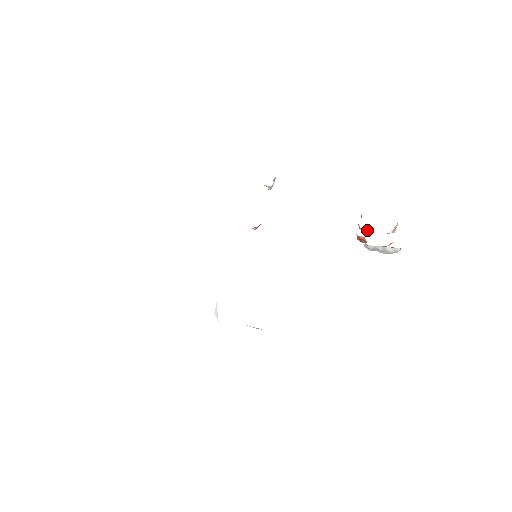
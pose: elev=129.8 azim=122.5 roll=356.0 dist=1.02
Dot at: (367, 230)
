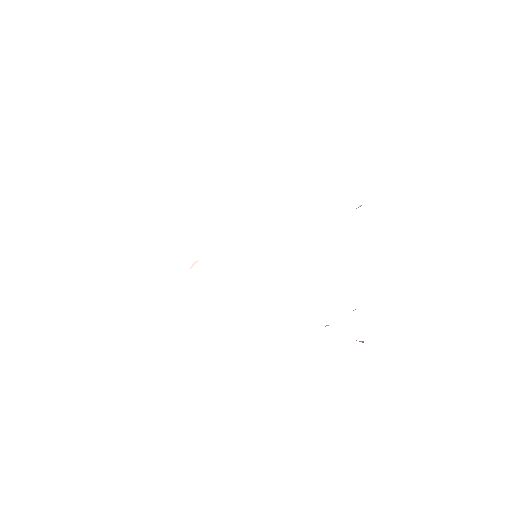
Dot at: occluded
